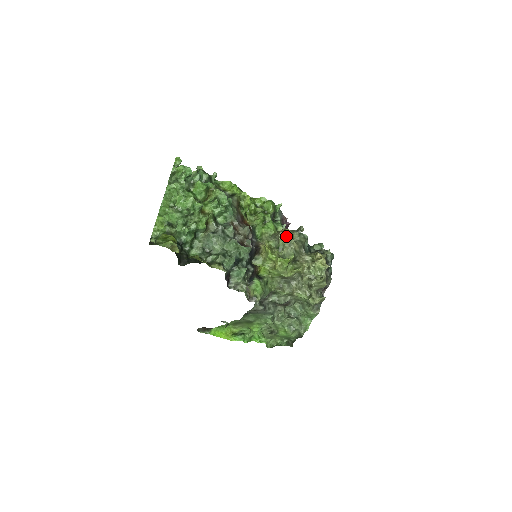
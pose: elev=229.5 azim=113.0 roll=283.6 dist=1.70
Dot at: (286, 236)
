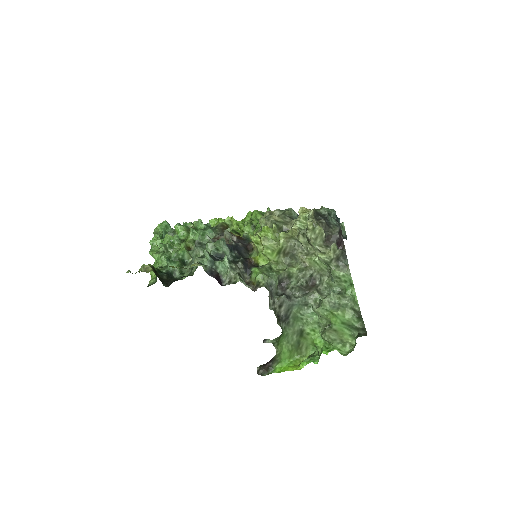
Dot at: (265, 217)
